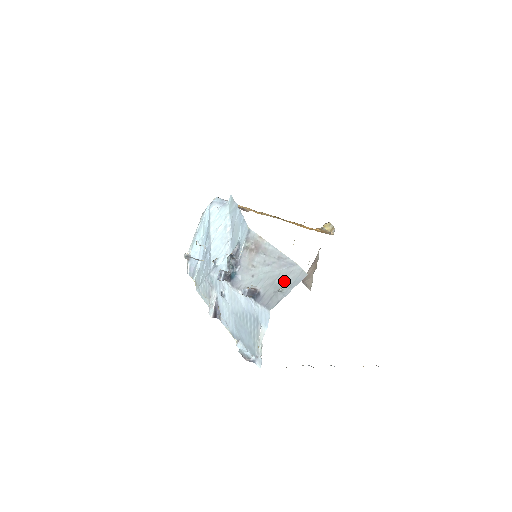
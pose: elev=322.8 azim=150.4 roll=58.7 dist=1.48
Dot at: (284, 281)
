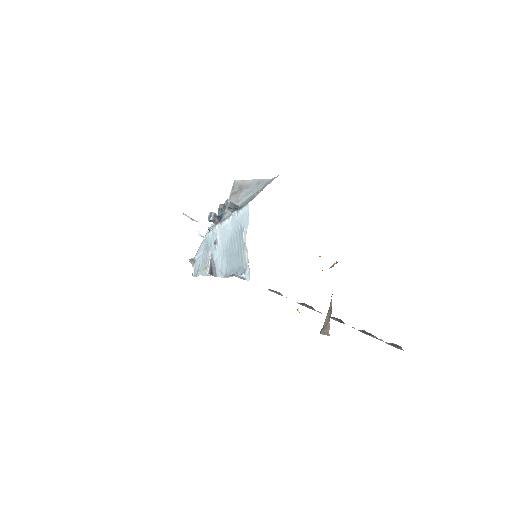
Dot at: (261, 189)
